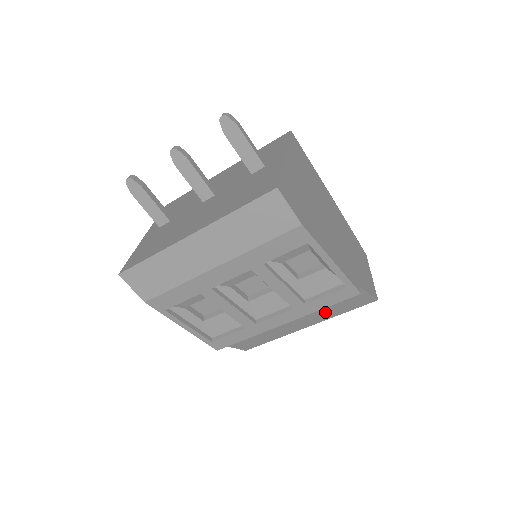
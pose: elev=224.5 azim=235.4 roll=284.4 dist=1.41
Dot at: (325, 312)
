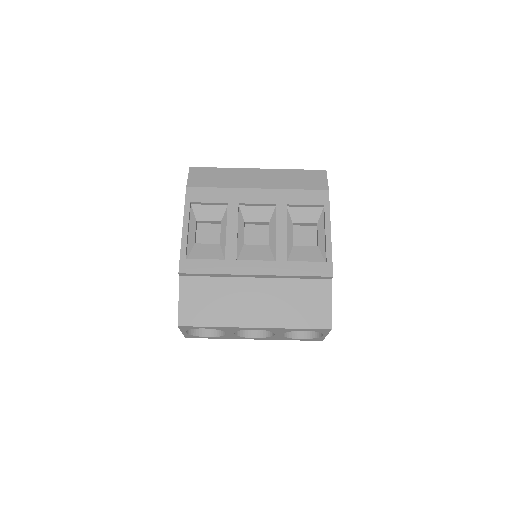
Dot at: (285, 307)
